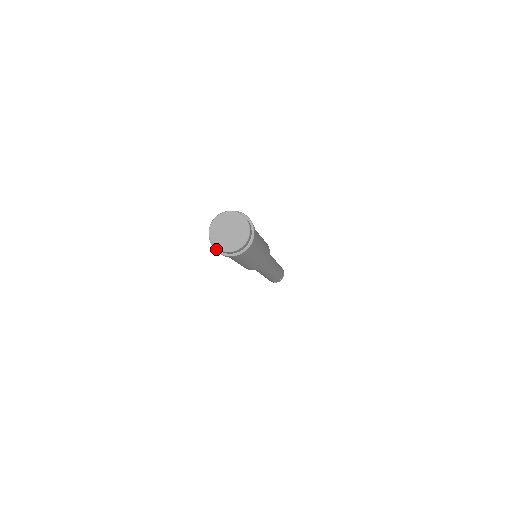
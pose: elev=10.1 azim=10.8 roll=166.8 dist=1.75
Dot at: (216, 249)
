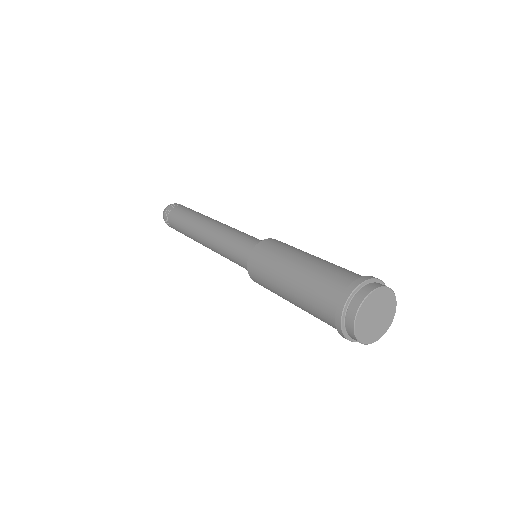
Dot at: (352, 340)
